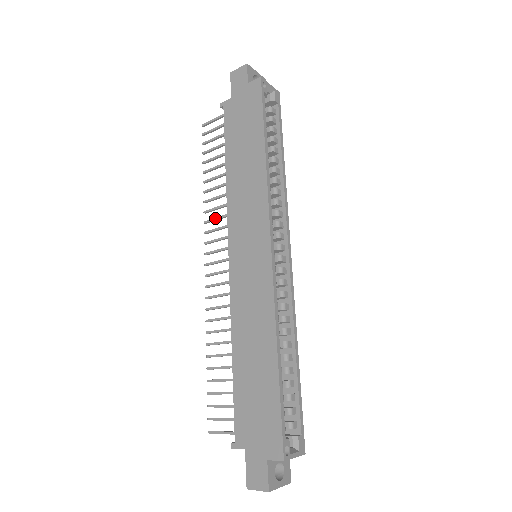
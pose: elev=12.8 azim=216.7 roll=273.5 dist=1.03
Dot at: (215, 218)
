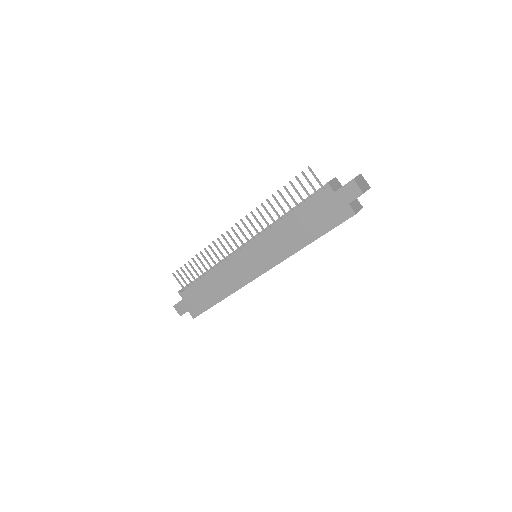
Dot at: (257, 221)
